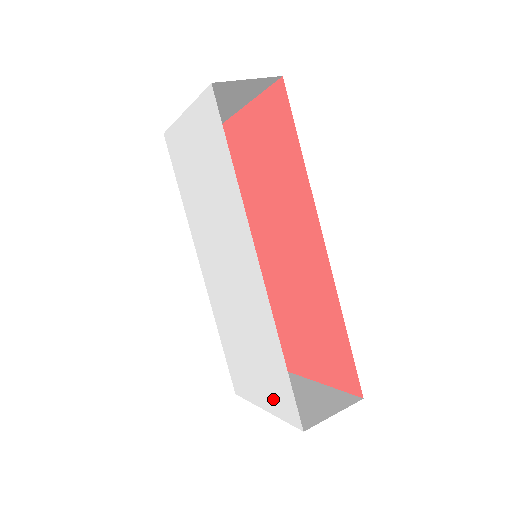
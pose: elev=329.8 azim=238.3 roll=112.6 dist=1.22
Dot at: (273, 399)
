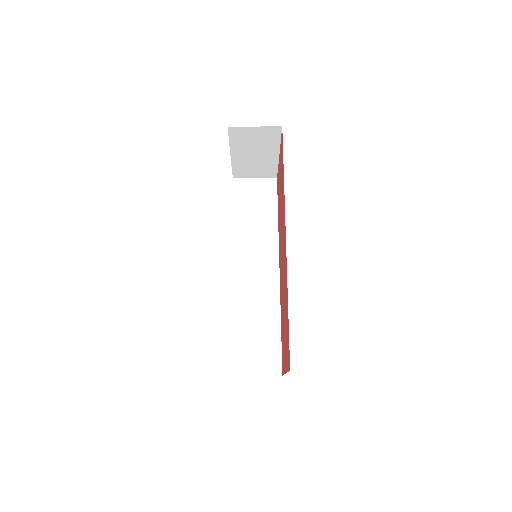
Dot at: occluded
